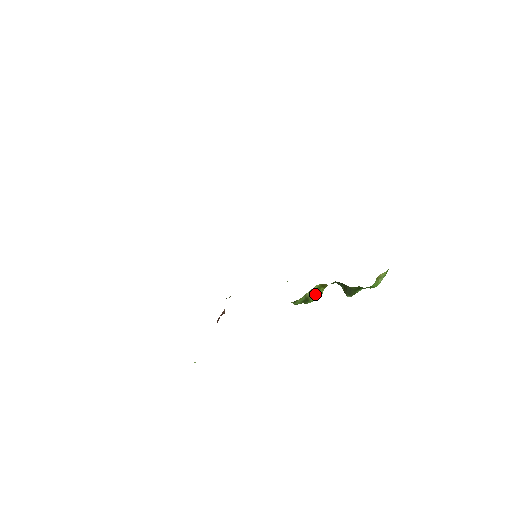
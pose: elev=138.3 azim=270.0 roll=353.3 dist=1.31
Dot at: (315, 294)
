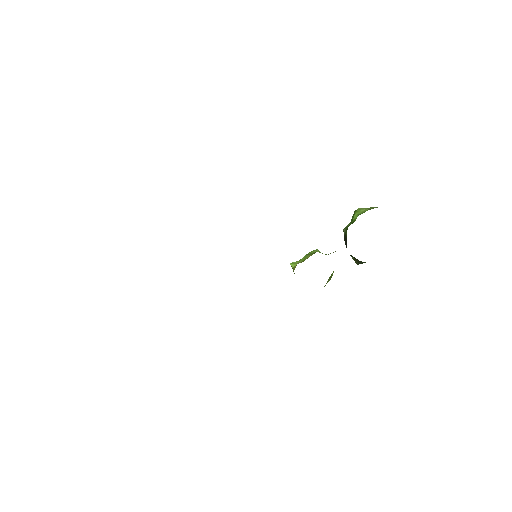
Dot at: (329, 279)
